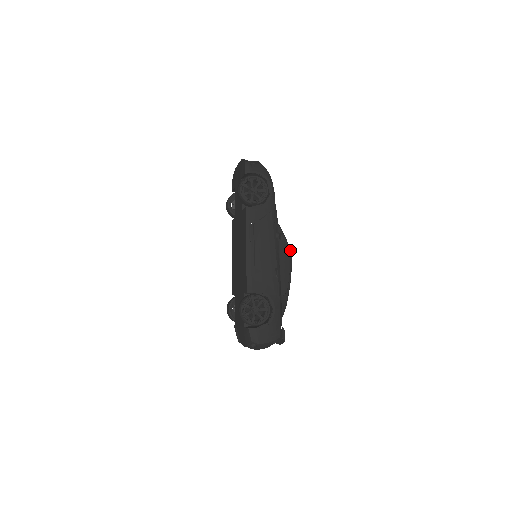
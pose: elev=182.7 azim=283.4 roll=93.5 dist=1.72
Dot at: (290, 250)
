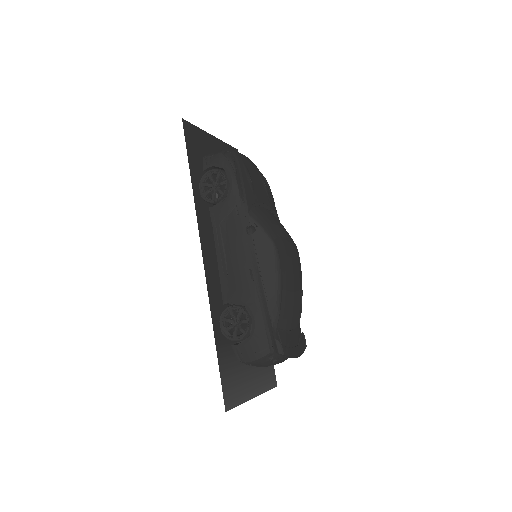
Dot at: (273, 242)
